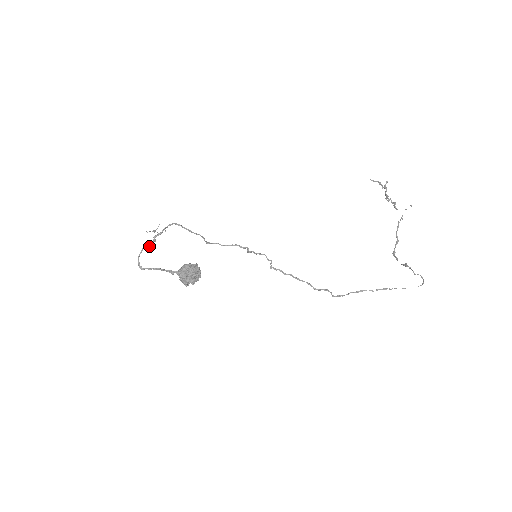
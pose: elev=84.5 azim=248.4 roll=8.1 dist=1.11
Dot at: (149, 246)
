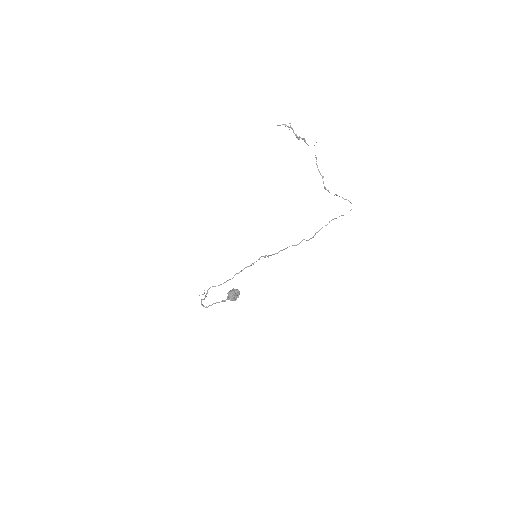
Dot at: occluded
